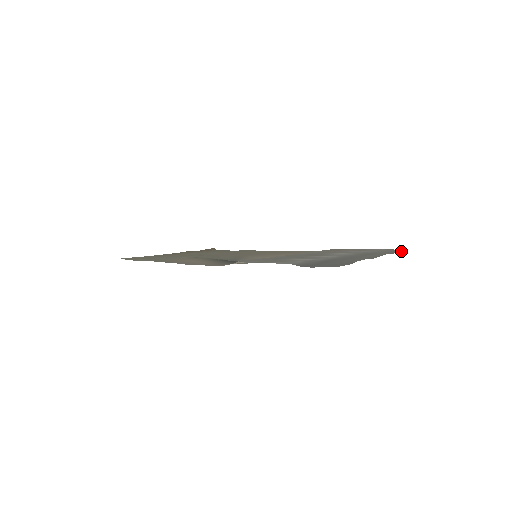
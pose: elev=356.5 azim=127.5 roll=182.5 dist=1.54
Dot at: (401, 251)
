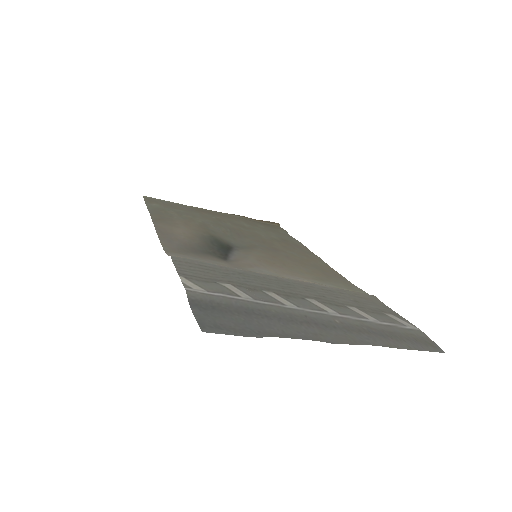
Dot at: (433, 350)
